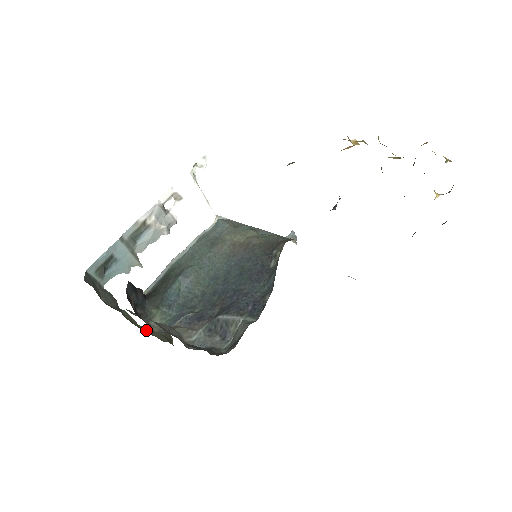
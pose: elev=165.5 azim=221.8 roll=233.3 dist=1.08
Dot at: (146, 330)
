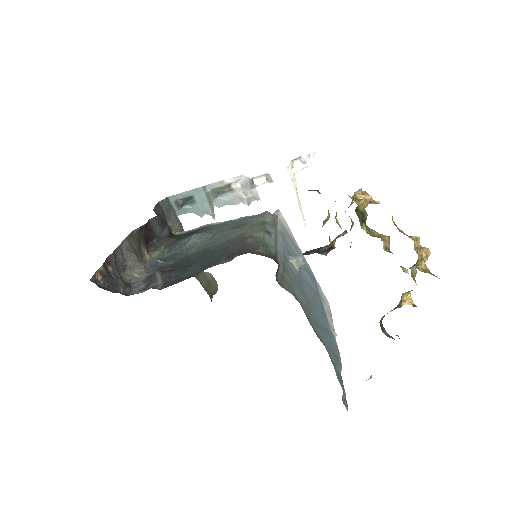
Dot at: occluded
